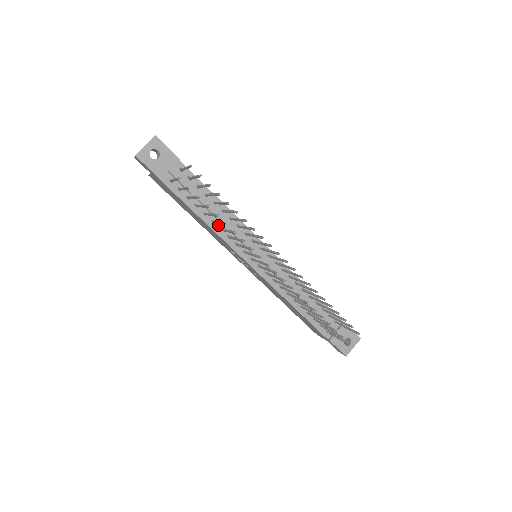
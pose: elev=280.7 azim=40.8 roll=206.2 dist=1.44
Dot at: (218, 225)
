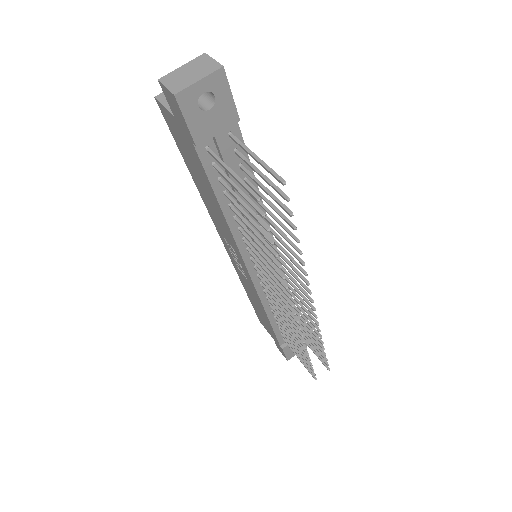
Dot at: occluded
